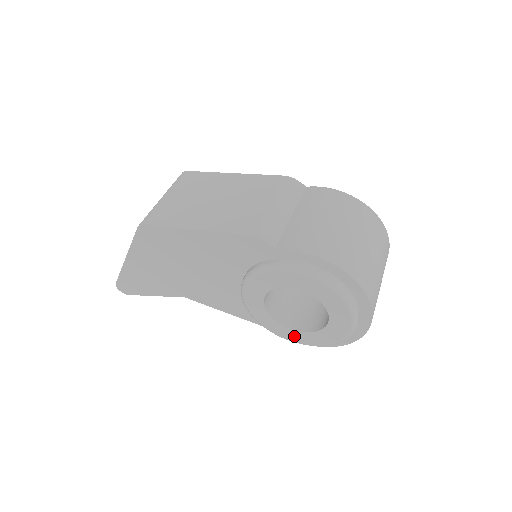
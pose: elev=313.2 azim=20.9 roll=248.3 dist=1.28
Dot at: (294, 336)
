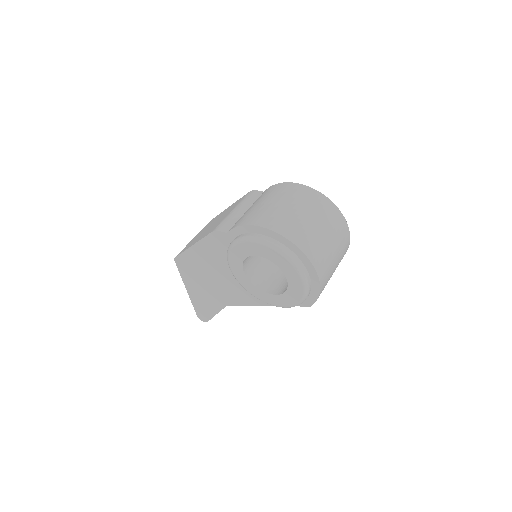
Dot at: (283, 301)
